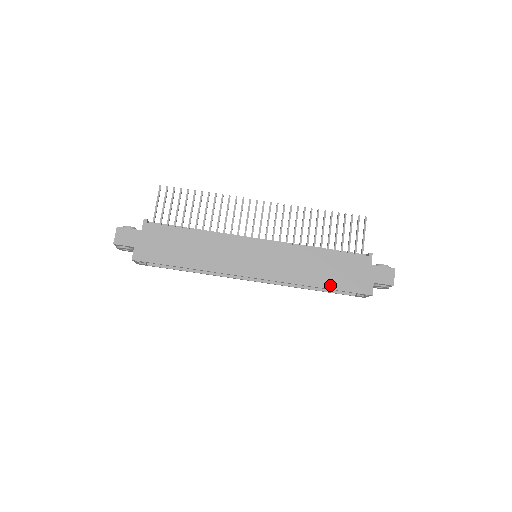
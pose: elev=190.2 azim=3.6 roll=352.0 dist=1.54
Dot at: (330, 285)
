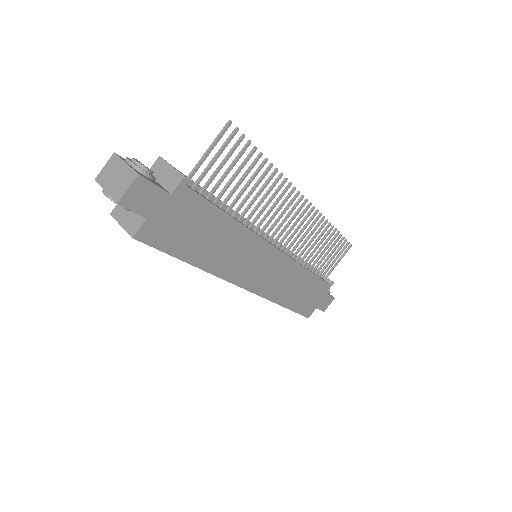
Dot at: (292, 306)
